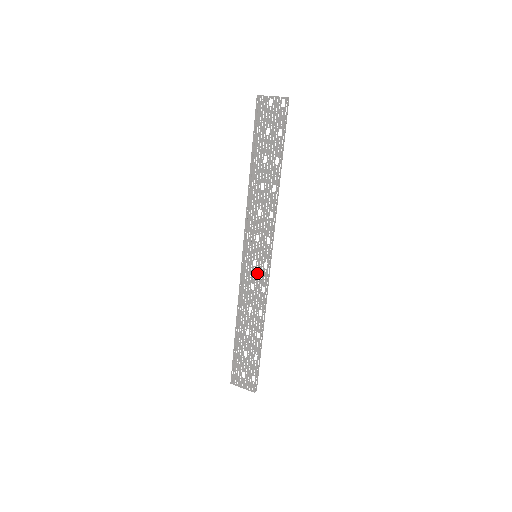
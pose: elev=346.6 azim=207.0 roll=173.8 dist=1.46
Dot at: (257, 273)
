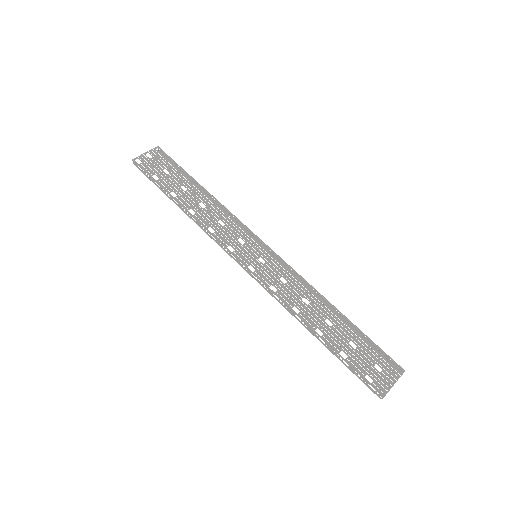
Dot at: occluded
